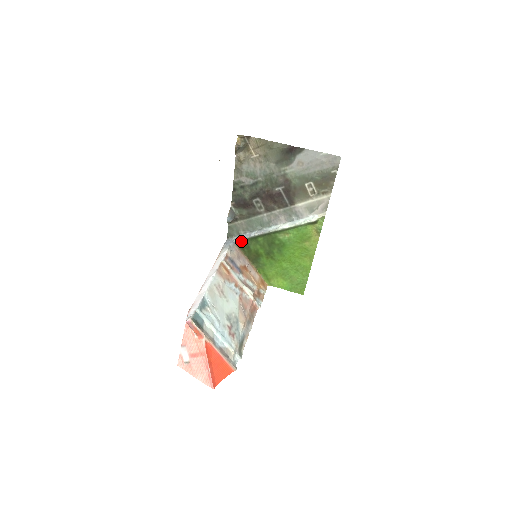
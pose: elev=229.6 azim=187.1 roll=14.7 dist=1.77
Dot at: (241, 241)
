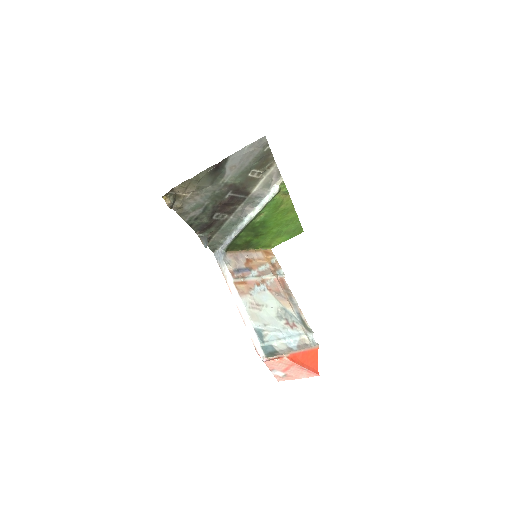
Dot at: (227, 247)
